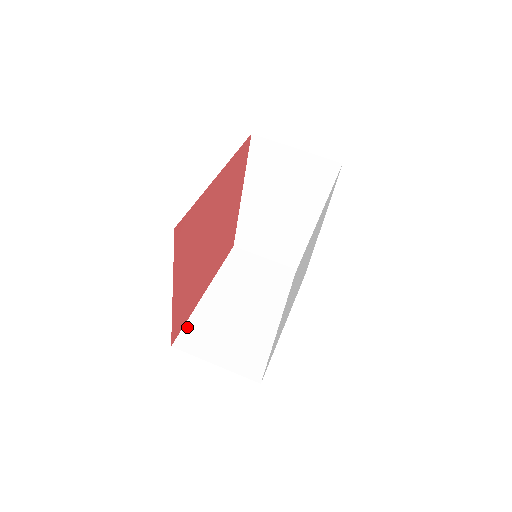
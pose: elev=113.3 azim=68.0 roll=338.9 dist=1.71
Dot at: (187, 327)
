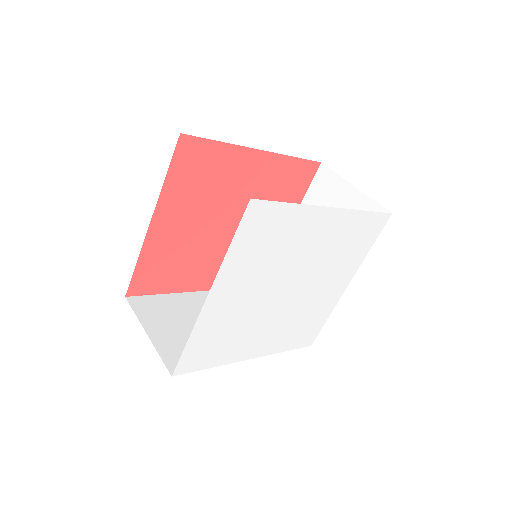
Dot at: (154, 297)
